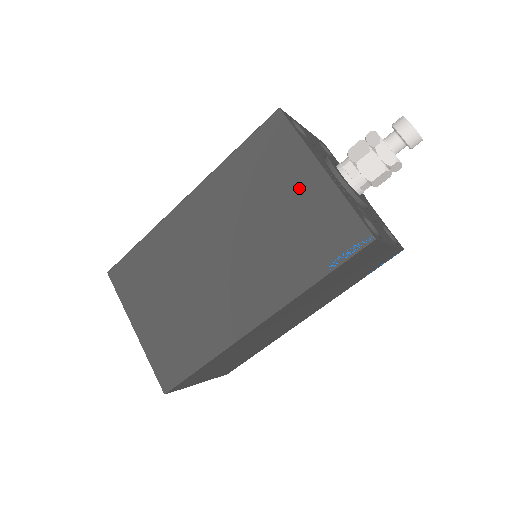
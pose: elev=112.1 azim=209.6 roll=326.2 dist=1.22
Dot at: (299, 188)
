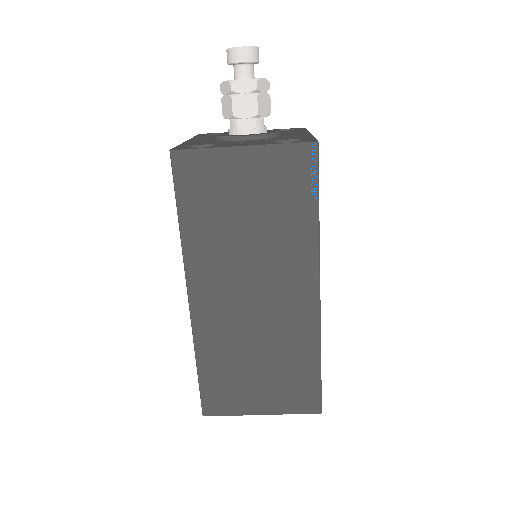
Dot at: occluded
